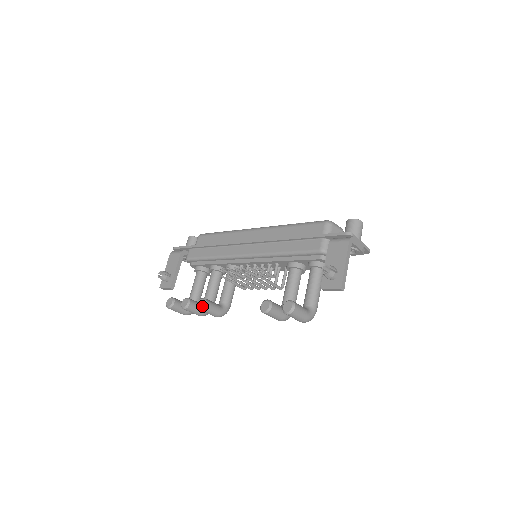
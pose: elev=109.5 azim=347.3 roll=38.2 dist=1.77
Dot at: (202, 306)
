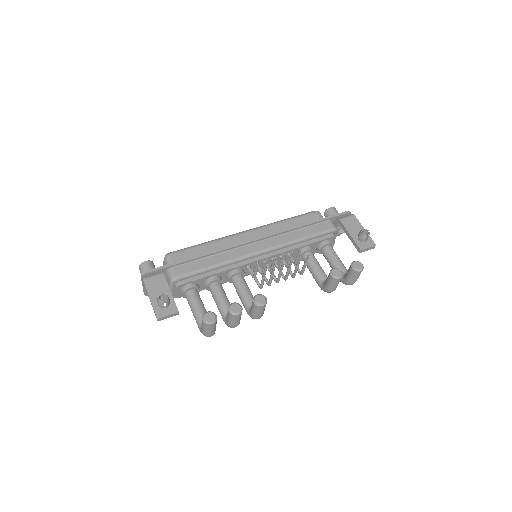
Dot at: (265, 300)
